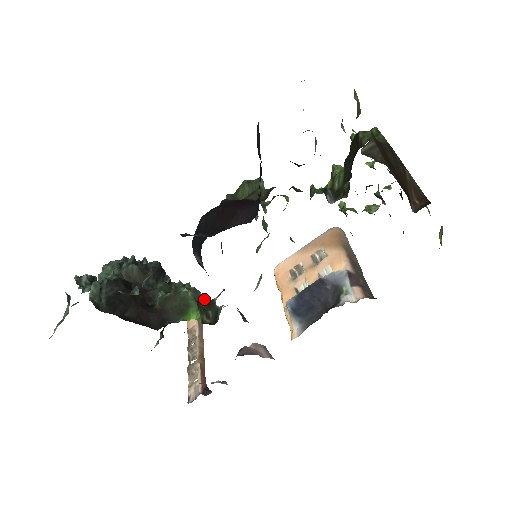
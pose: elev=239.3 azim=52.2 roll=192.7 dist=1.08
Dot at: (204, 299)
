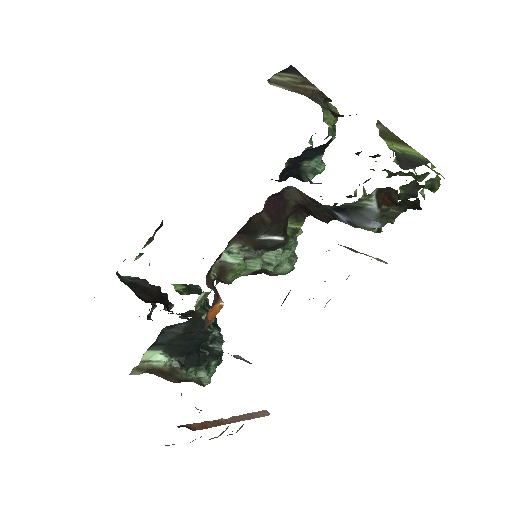
Dot at: (201, 293)
